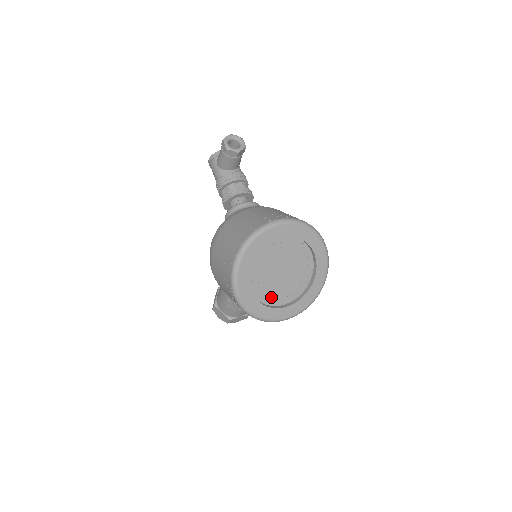
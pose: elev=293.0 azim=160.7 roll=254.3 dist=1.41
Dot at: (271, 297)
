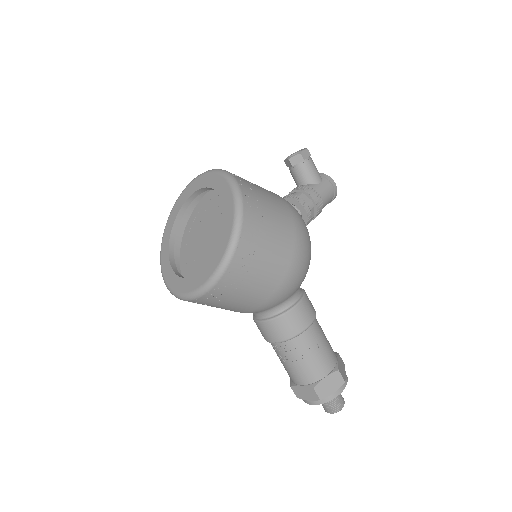
Dot at: occluded
